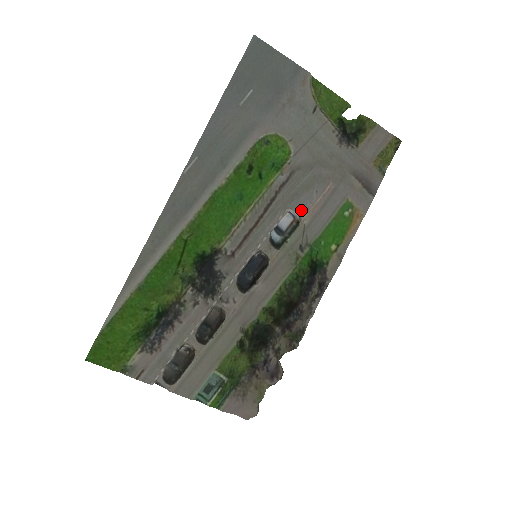
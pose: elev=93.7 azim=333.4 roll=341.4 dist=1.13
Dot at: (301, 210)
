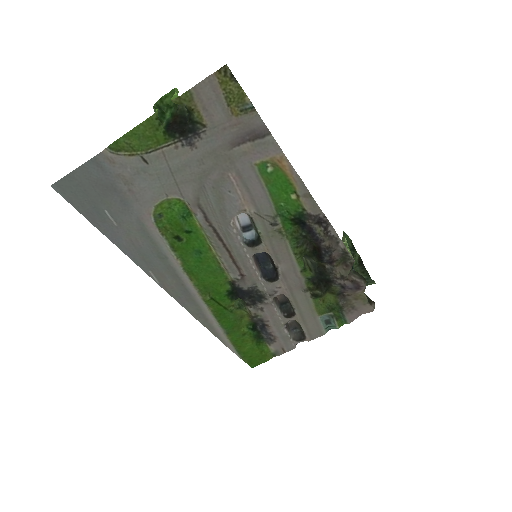
Dot at: (239, 212)
